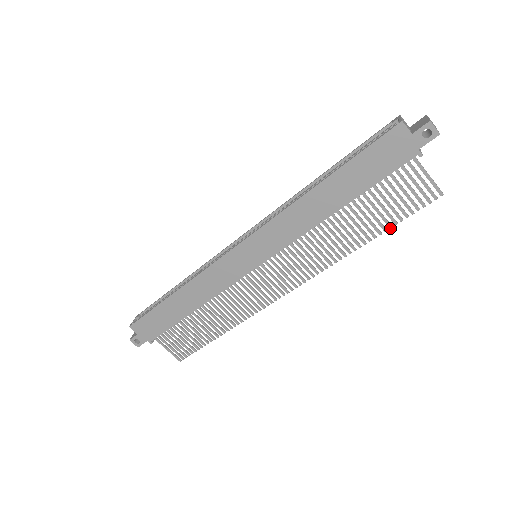
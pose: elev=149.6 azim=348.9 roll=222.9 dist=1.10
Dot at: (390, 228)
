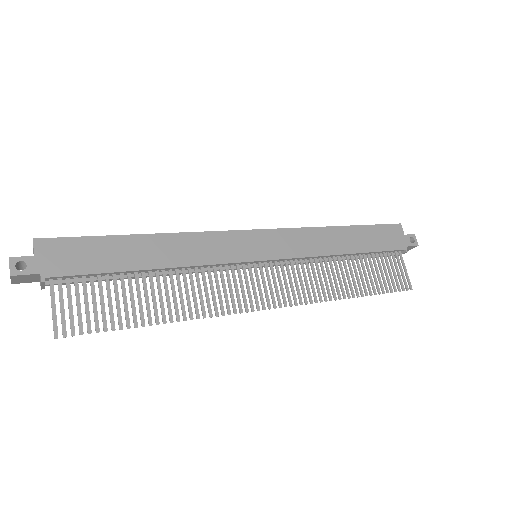
Dot at: (375, 294)
